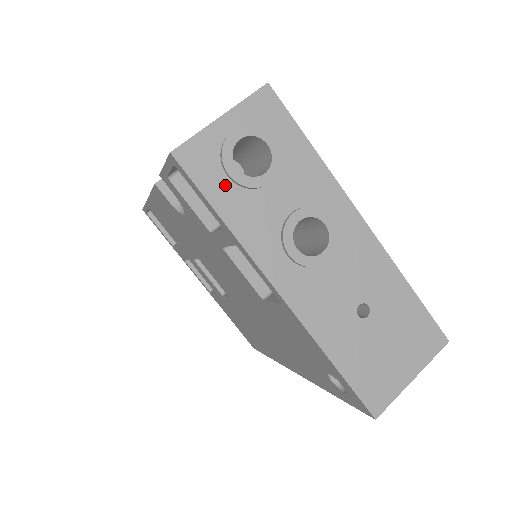
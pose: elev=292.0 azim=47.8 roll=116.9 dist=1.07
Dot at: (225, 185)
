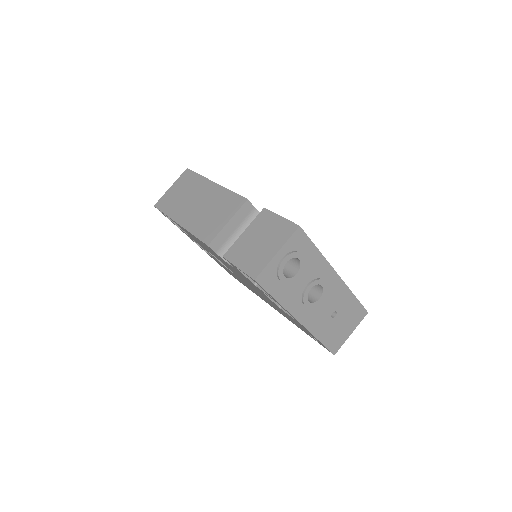
Dot at: (278, 285)
